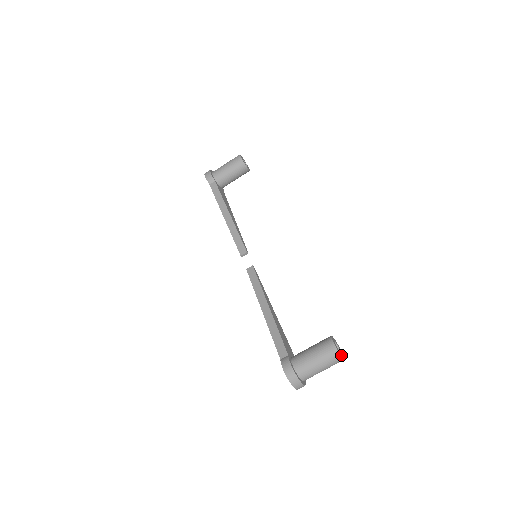
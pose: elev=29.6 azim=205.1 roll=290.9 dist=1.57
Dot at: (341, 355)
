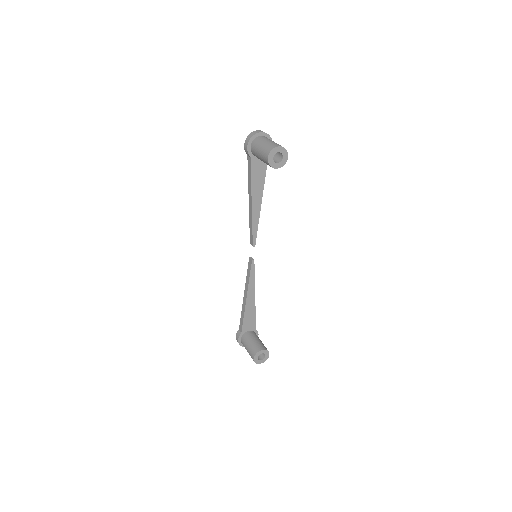
Dot at: (258, 363)
